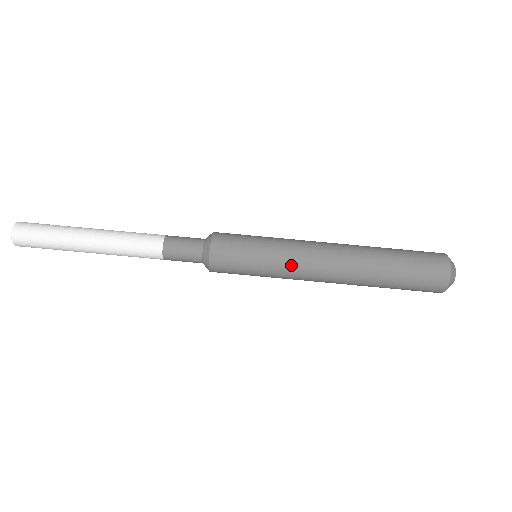
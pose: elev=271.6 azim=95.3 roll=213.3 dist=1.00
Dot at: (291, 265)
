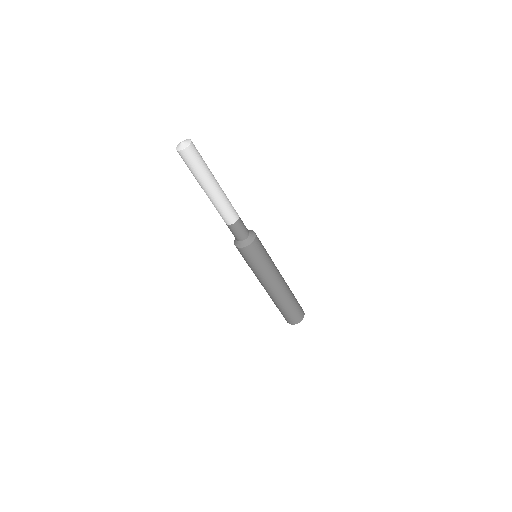
Dot at: (267, 275)
